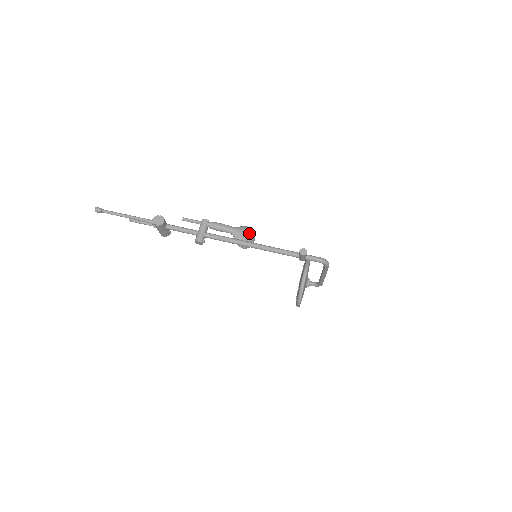
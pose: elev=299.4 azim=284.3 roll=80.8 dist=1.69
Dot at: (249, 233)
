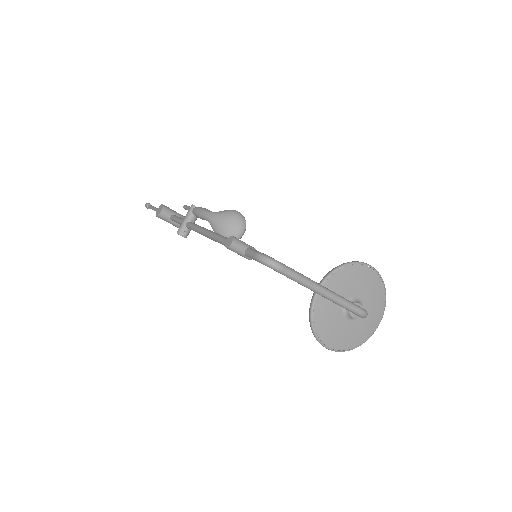
Dot at: (229, 219)
